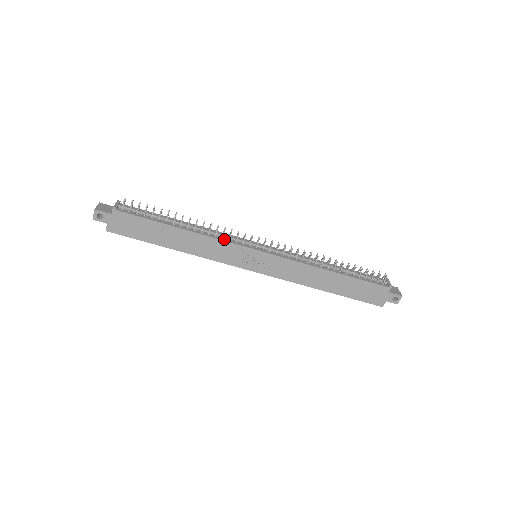
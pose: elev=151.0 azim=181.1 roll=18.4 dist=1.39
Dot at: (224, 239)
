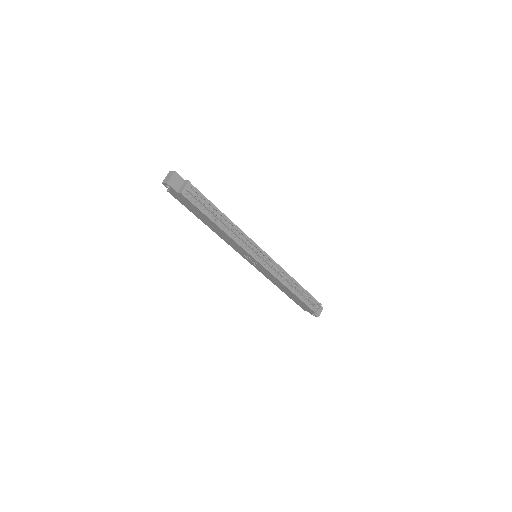
Dot at: (242, 245)
